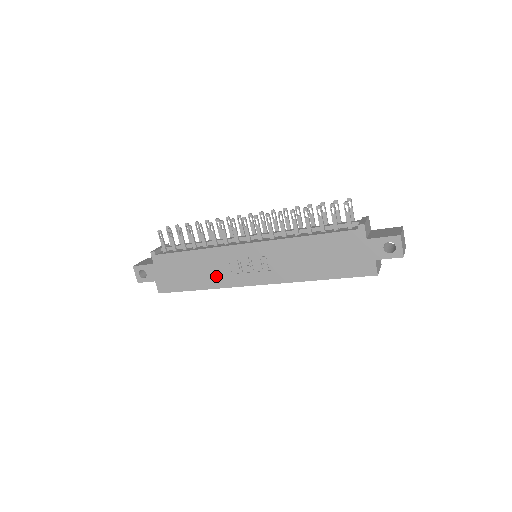
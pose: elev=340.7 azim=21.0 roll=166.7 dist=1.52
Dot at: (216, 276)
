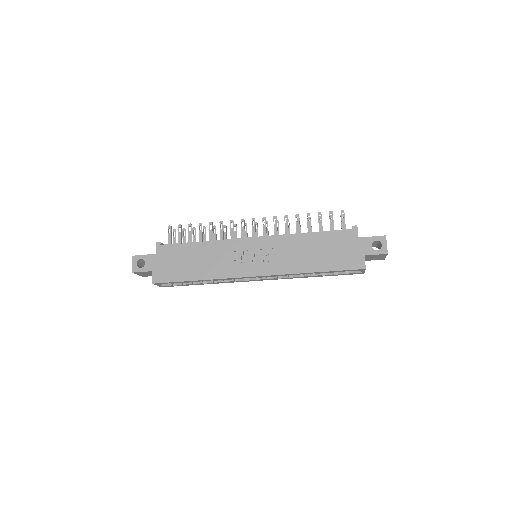
Dot at: (217, 267)
